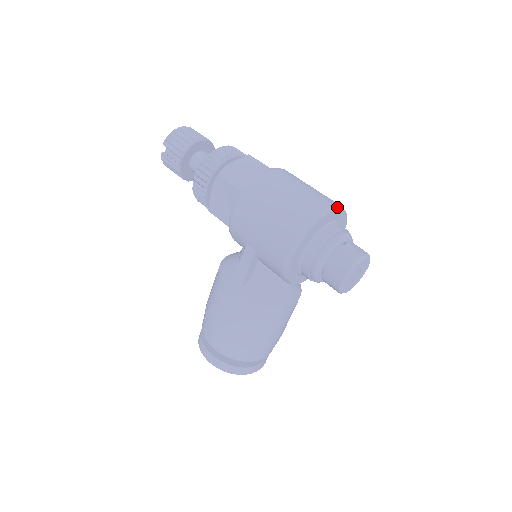
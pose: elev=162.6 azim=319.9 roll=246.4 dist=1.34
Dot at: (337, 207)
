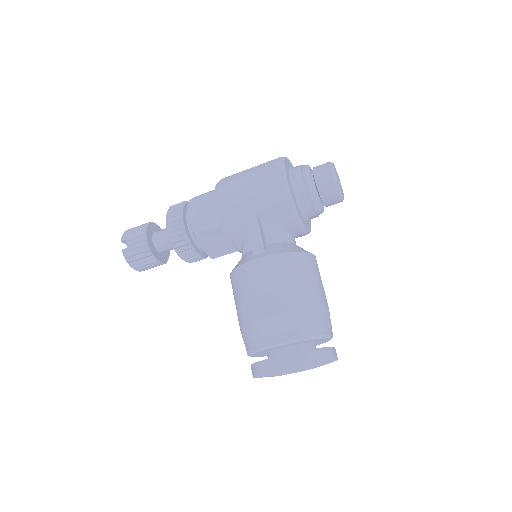
Dot at: occluded
